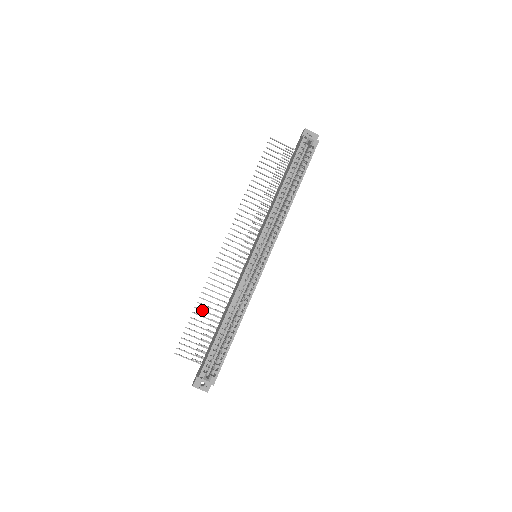
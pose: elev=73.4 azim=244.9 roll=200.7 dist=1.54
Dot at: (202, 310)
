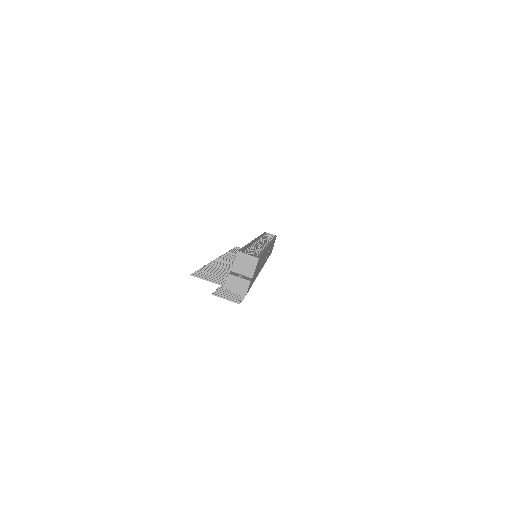
Dot at: (214, 268)
